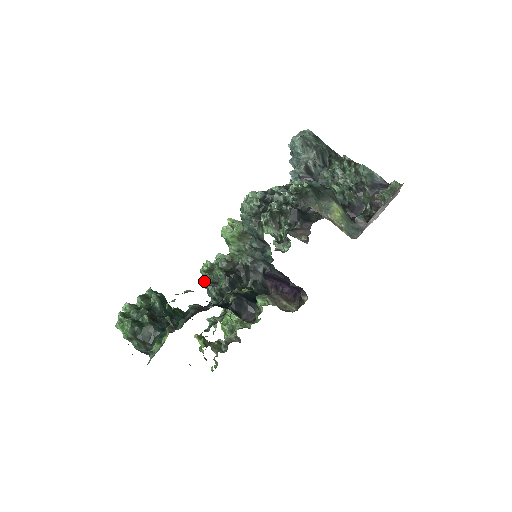
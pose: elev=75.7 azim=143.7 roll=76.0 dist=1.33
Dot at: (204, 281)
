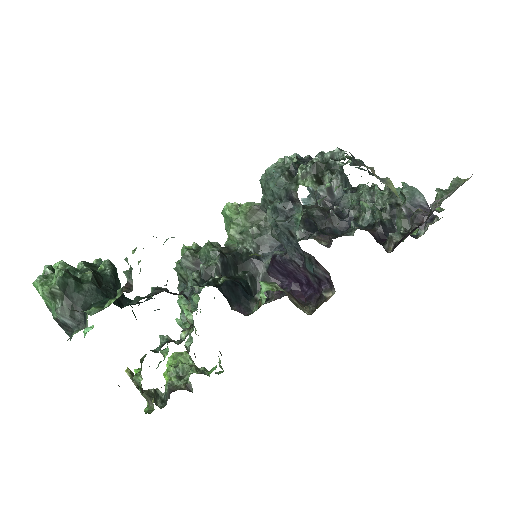
Dot at: (185, 259)
